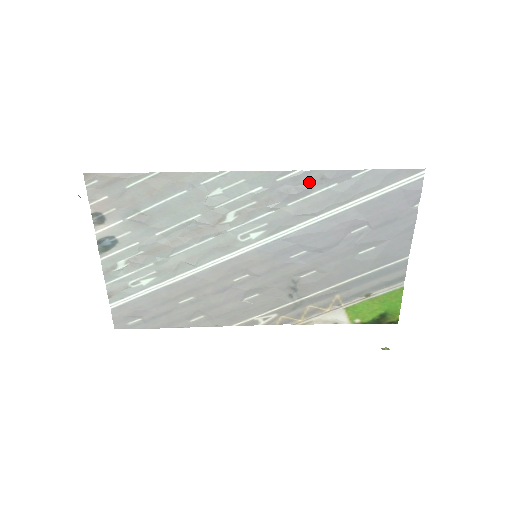
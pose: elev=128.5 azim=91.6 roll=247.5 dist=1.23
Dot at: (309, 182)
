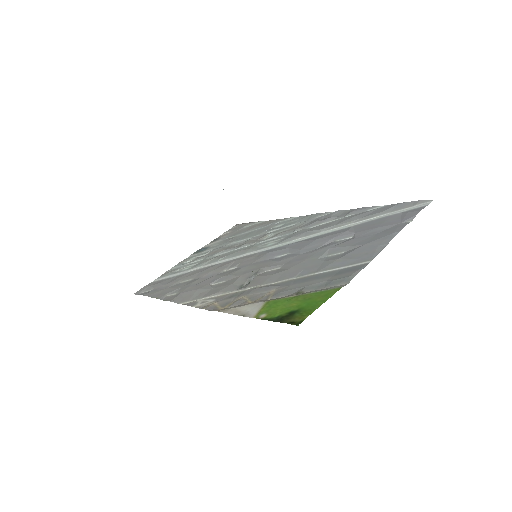
Dot at: (335, 216)
